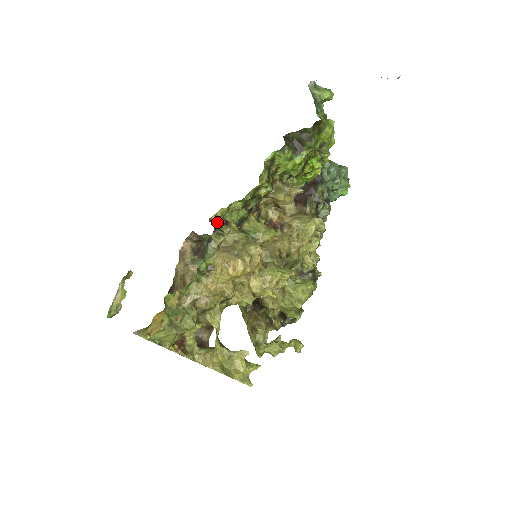
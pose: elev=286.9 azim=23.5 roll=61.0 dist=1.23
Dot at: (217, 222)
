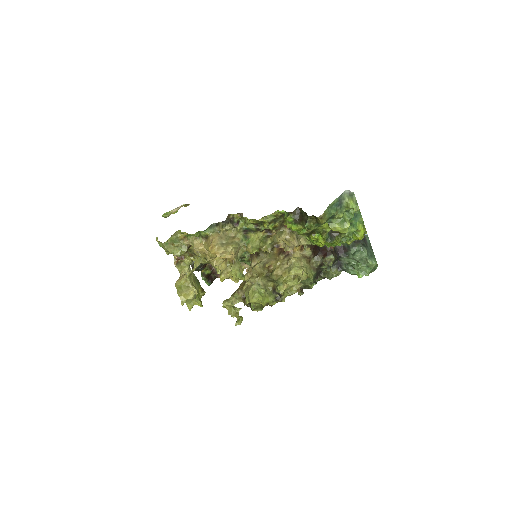
Dot at: (230, 219)
